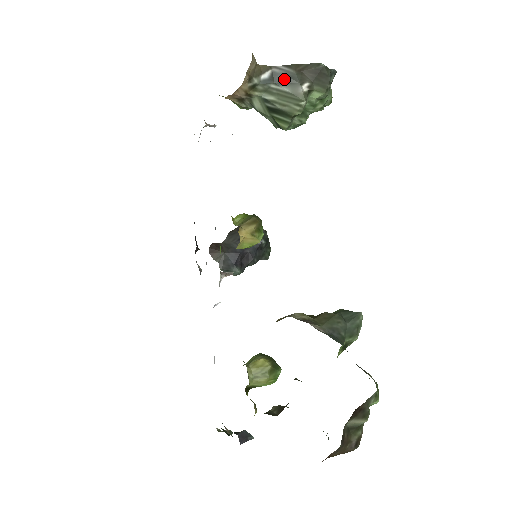
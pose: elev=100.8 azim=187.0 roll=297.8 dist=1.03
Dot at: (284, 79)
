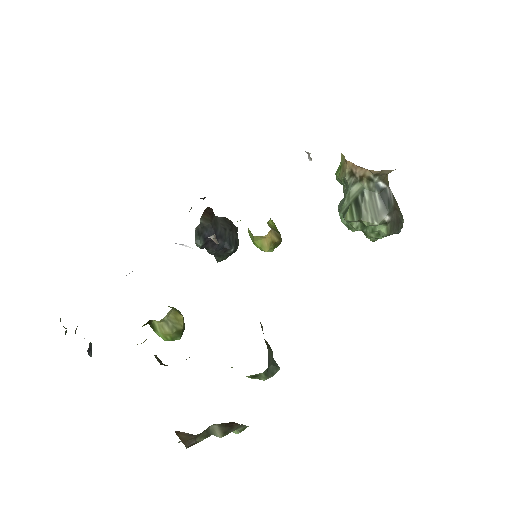
Dot at: (386, 200)
